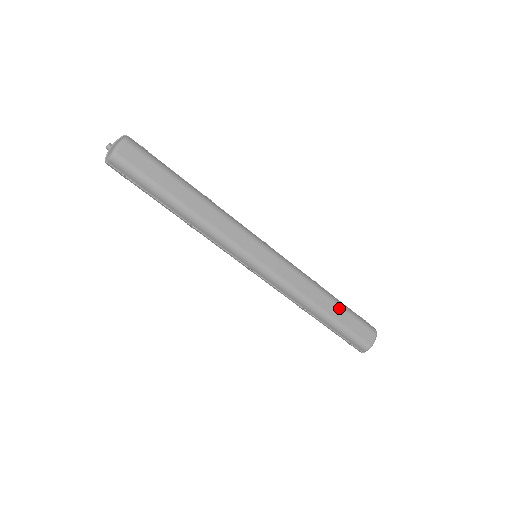
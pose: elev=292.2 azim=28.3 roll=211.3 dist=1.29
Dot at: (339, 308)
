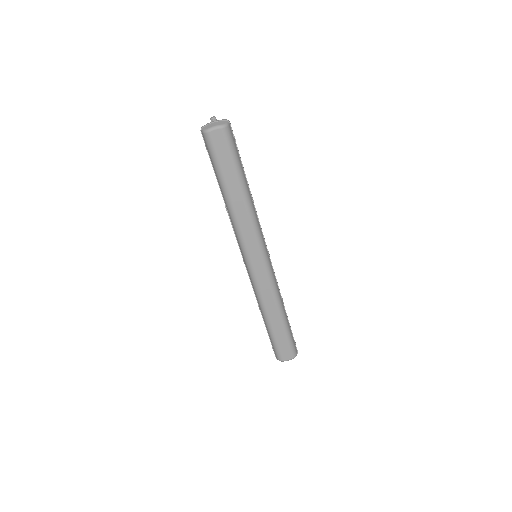
Dot at: (281, 327)
